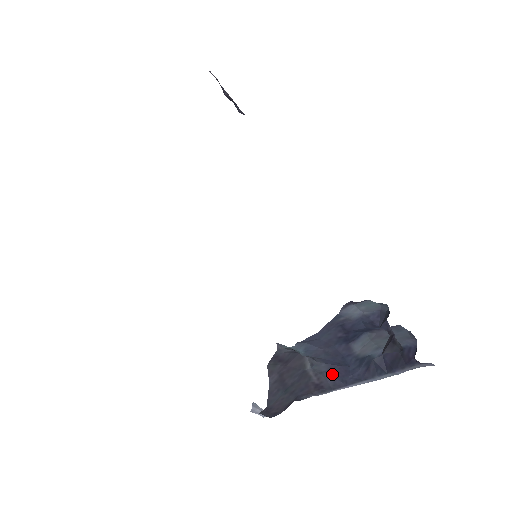
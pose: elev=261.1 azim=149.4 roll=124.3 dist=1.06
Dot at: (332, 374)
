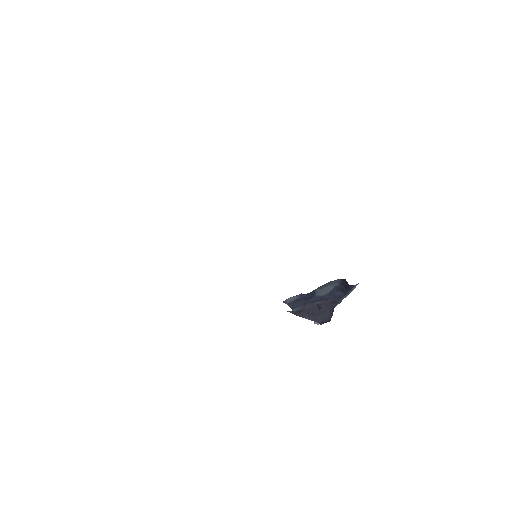
Dot at: (331, 298)
